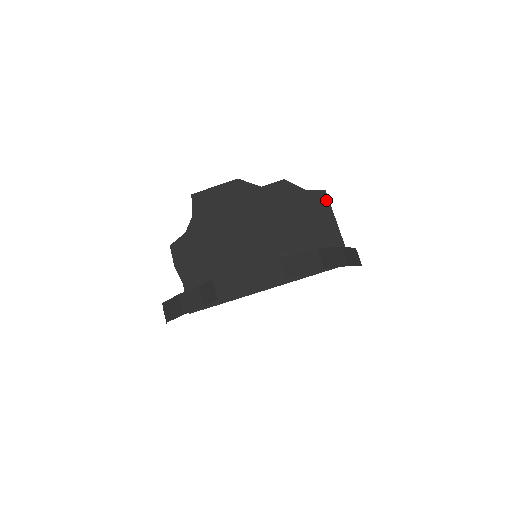
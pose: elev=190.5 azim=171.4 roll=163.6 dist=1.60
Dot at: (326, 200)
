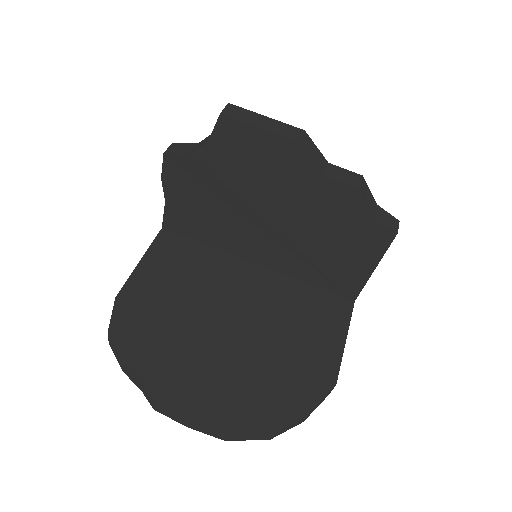
Dot at: (387, 243)
